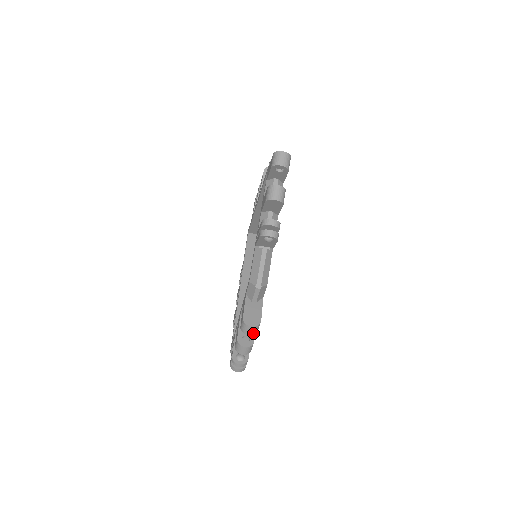
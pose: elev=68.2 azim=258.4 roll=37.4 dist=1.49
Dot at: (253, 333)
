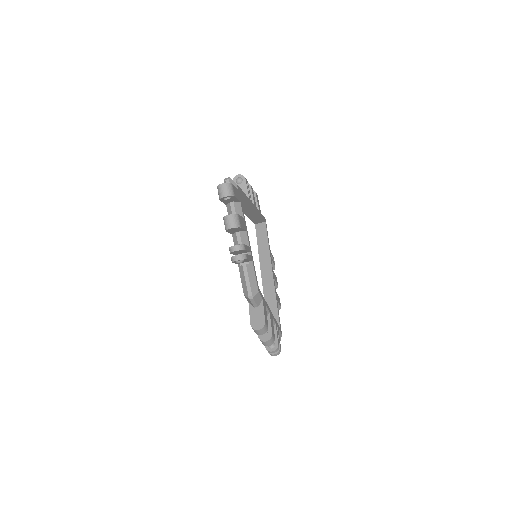
Dot at: (264, 332)
